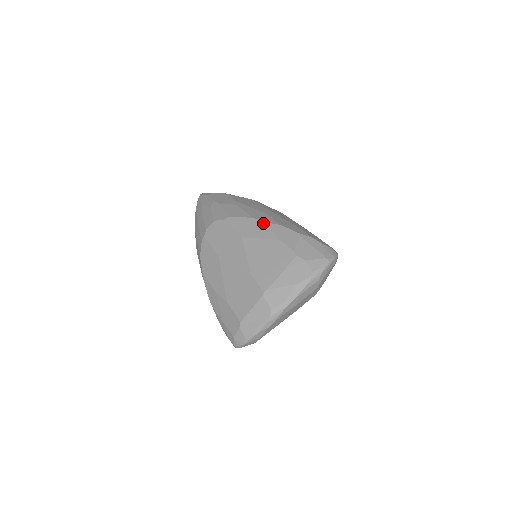
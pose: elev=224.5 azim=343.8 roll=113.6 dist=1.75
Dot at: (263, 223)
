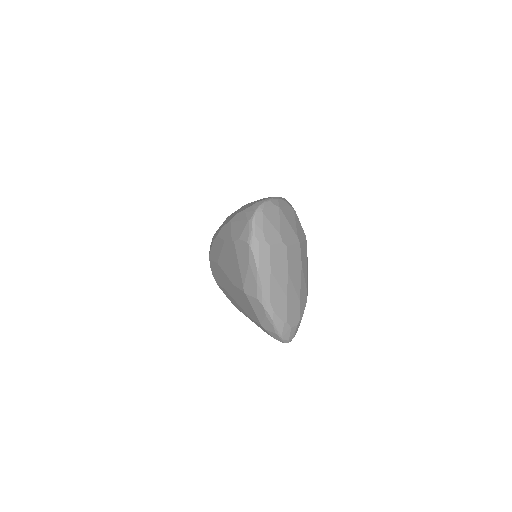
Dot at: (216, 239)
